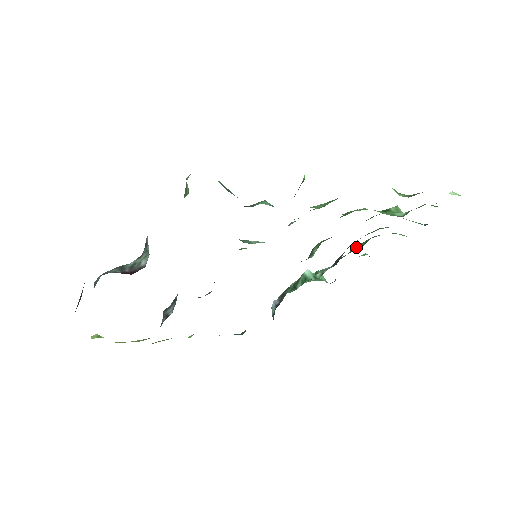
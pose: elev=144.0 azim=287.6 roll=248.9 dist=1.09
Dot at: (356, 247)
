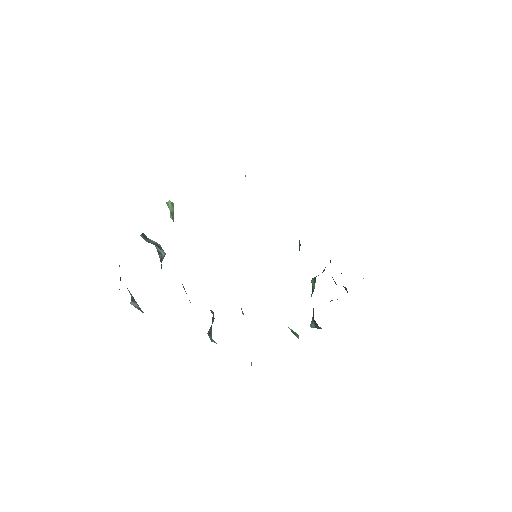
Dot at: occluded
